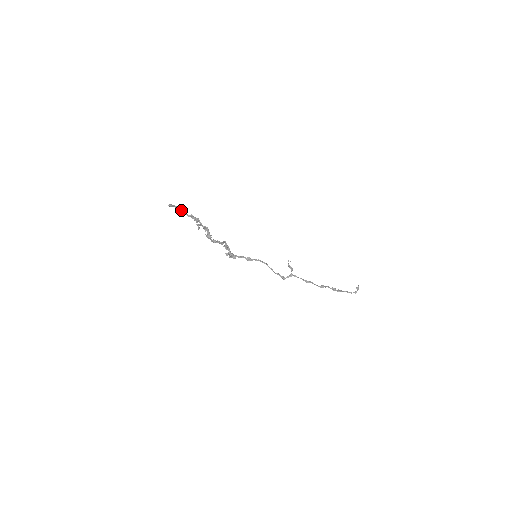
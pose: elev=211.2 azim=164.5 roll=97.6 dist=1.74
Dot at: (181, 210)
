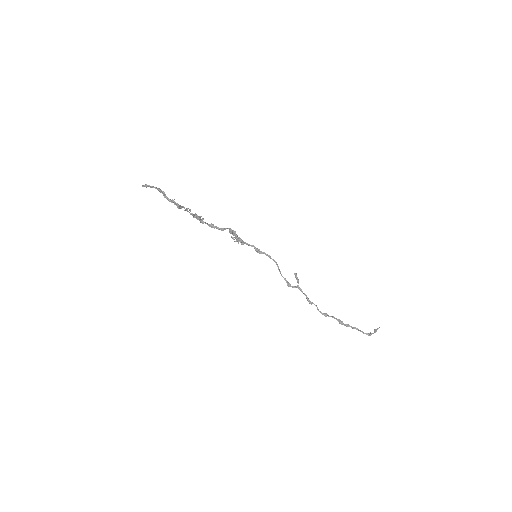
Dot at: (161, 192)
